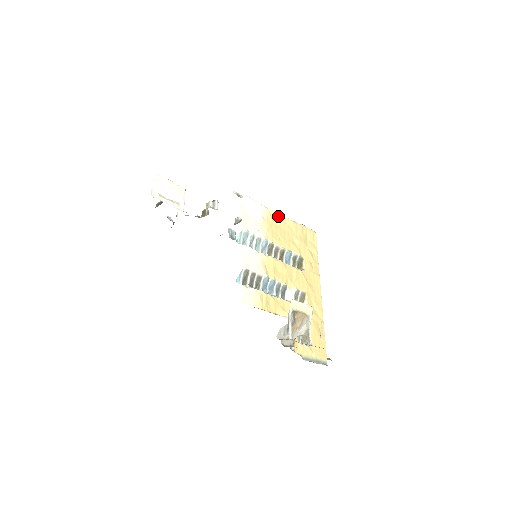
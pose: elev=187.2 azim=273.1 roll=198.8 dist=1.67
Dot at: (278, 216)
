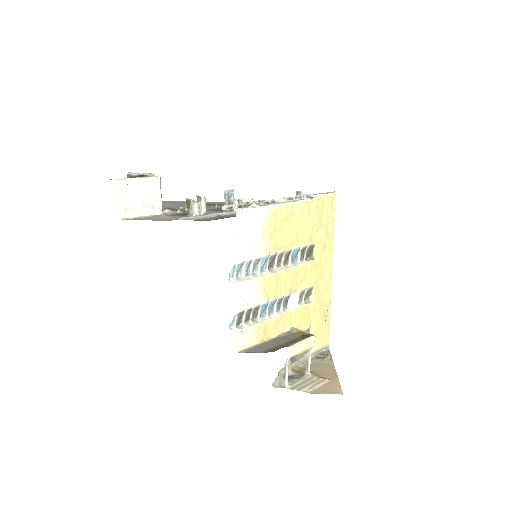
Dot at: (285, 209)
